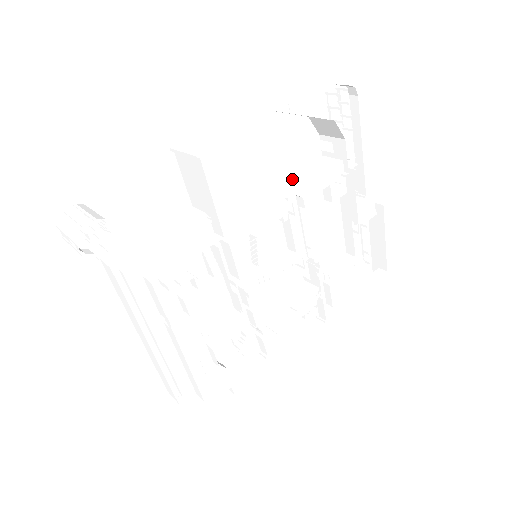
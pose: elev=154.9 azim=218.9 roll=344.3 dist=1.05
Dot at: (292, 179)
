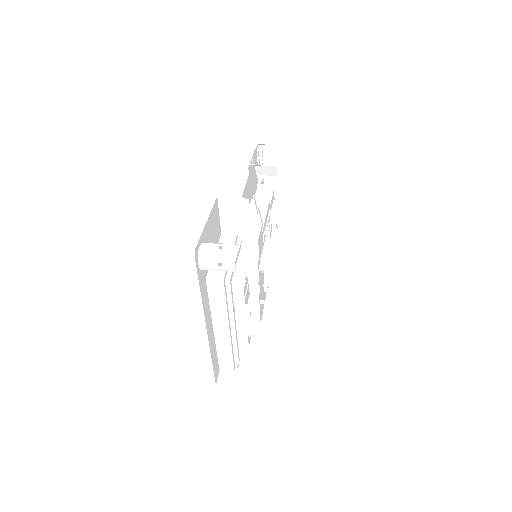
Dot at: (269, 203)
